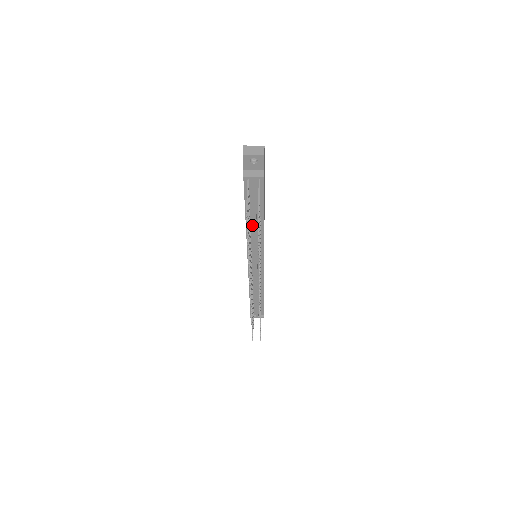
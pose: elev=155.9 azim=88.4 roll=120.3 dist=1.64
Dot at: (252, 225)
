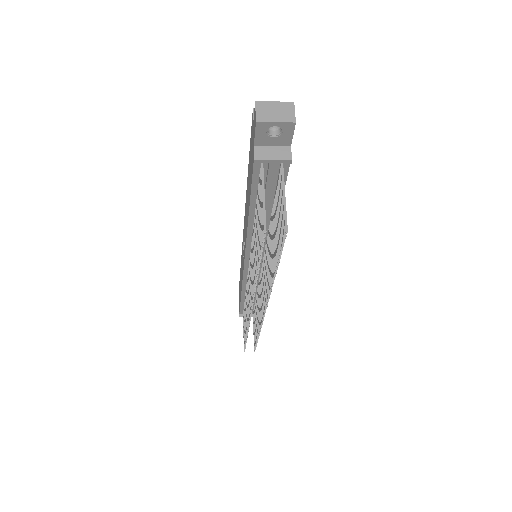
Dot at: occluded
